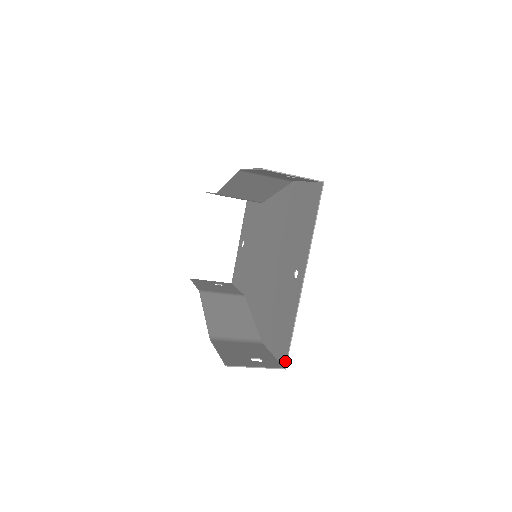
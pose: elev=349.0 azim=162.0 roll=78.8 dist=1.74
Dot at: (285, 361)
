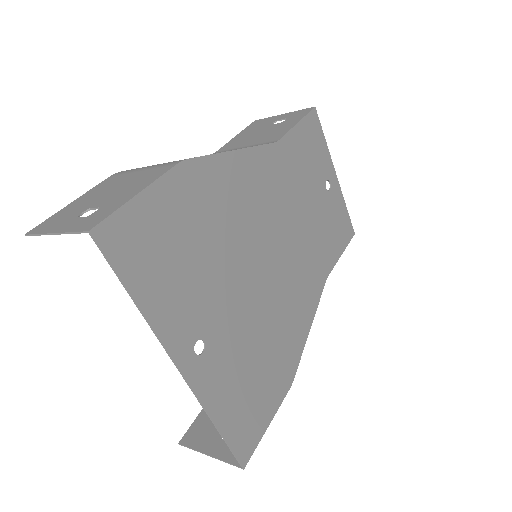
Dot at: (239, 459)
